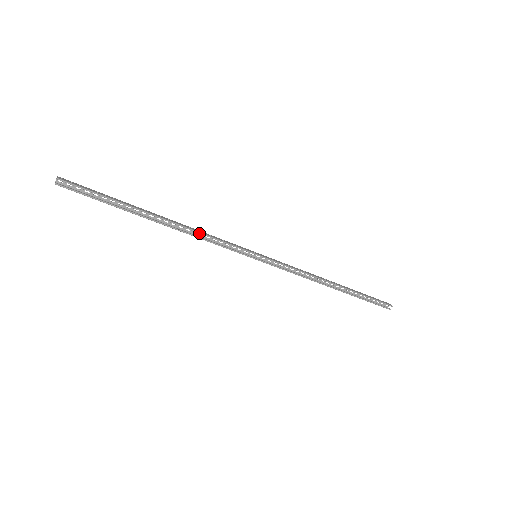
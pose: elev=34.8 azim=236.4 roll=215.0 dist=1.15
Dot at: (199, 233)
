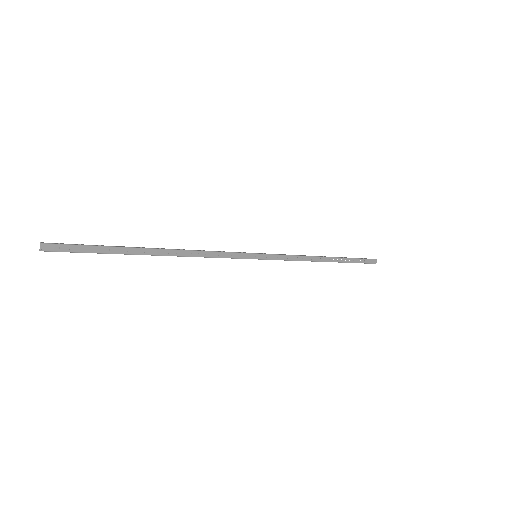
Dot at: occluded
